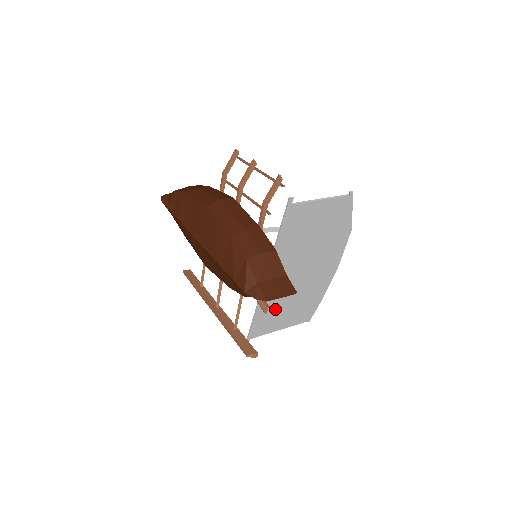
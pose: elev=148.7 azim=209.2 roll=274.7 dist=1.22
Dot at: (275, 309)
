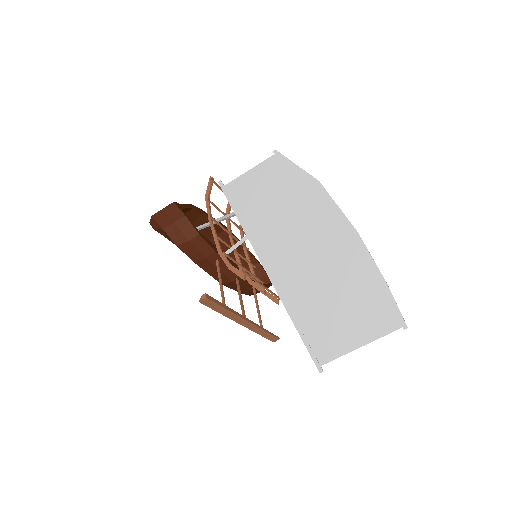
Dot at: (316, 308)
